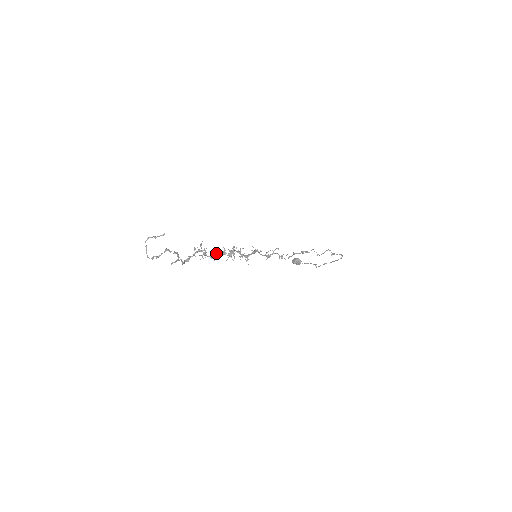
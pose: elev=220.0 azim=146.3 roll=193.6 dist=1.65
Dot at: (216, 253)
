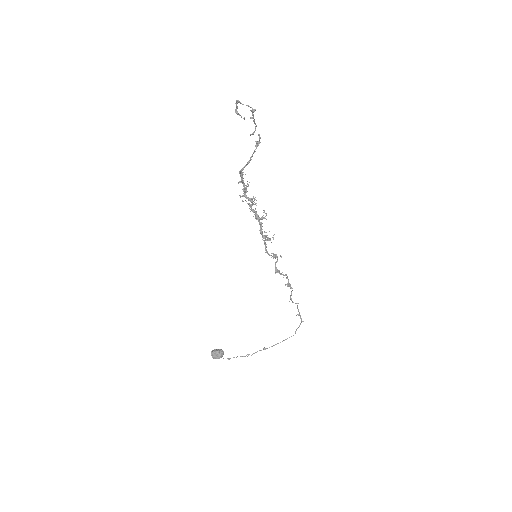
Dot at: (249, 203)
